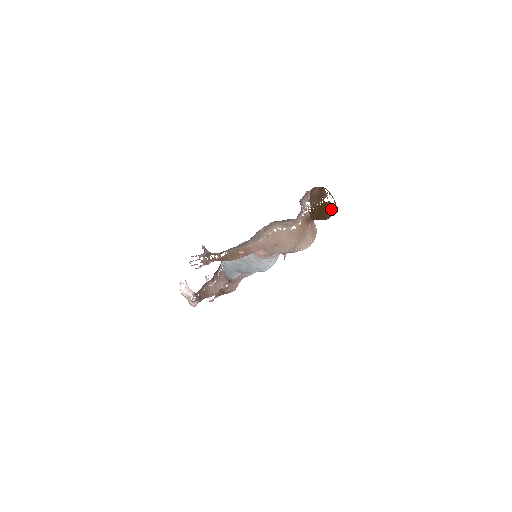
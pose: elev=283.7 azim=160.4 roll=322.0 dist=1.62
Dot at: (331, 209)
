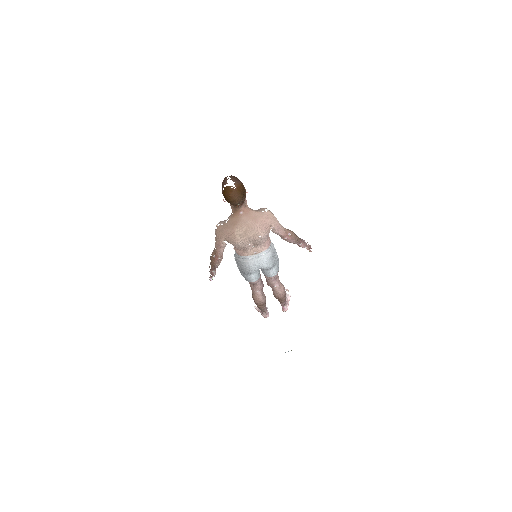
Dot at: (231, 192)
